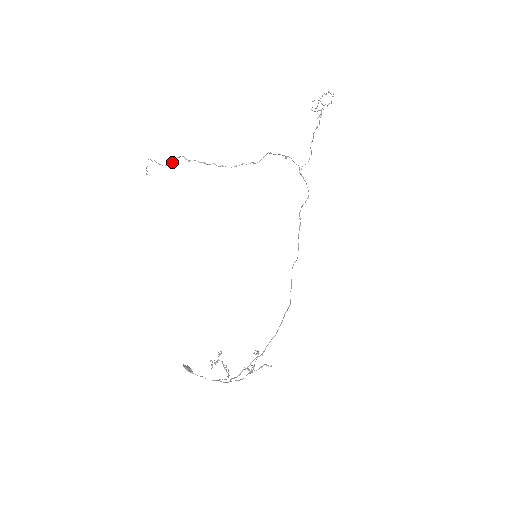
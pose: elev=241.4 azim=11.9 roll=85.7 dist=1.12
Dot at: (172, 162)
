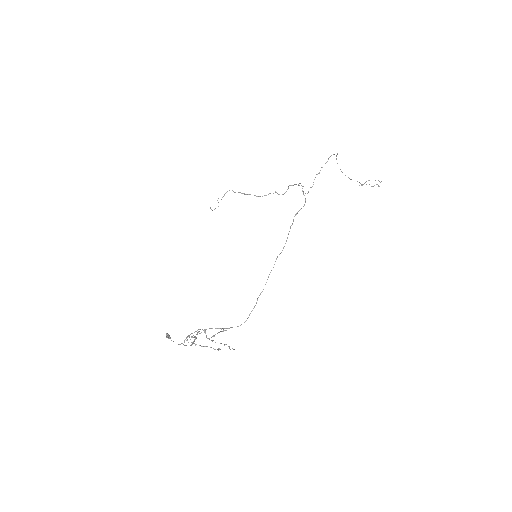
Dot at: occluded
